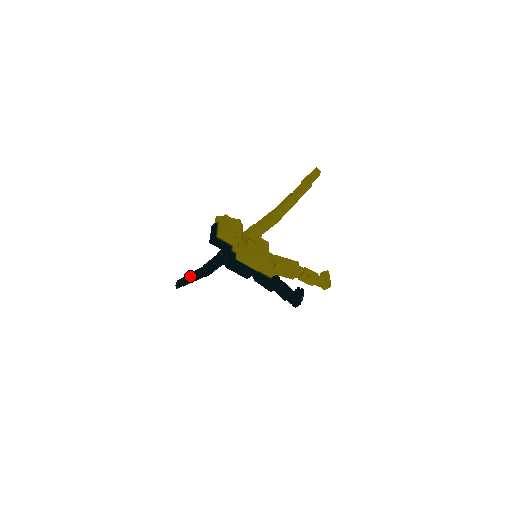
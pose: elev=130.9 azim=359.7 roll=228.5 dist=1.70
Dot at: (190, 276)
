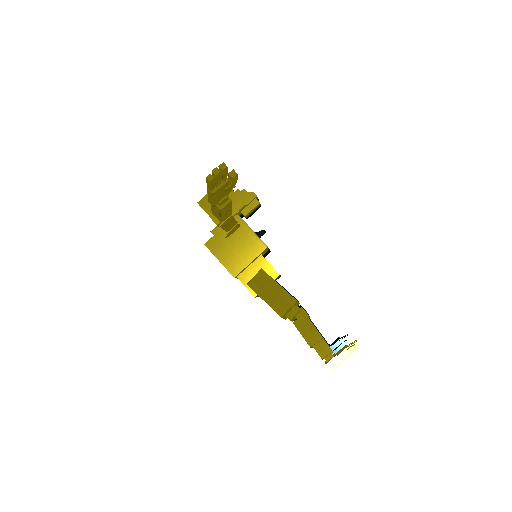
Dot at: occluded
